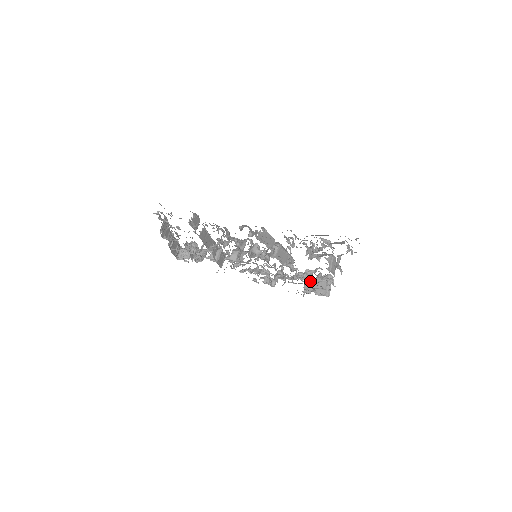
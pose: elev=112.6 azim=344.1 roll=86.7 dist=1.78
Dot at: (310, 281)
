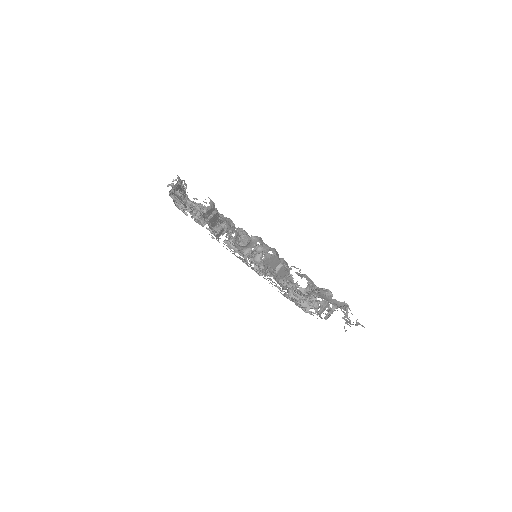
Dot at: occluded
